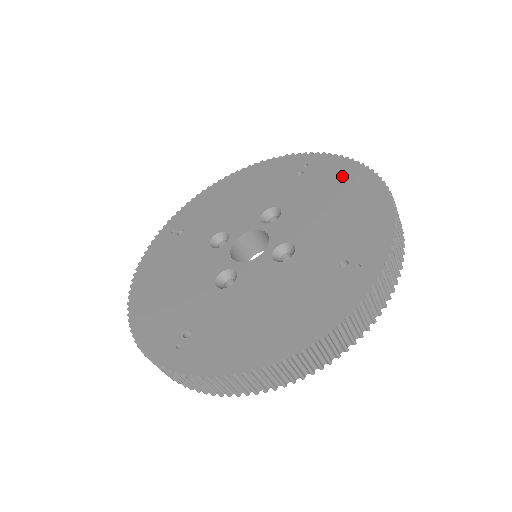
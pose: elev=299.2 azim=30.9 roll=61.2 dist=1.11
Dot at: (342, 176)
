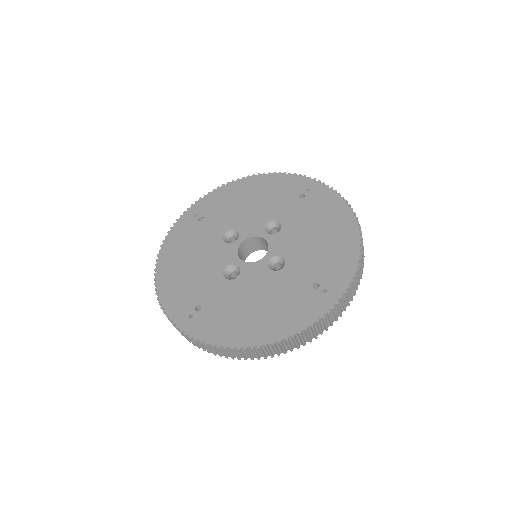
Dot at: (332, 210)
